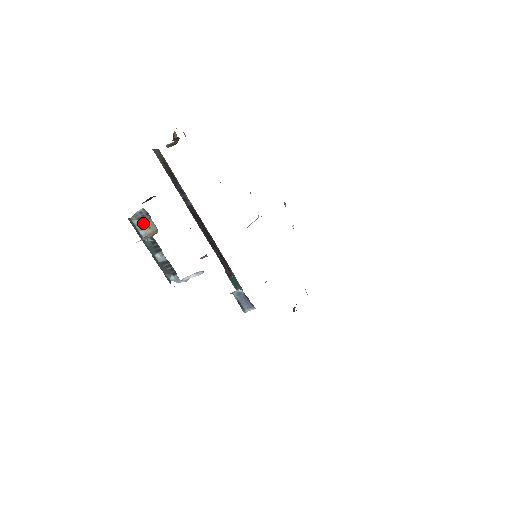
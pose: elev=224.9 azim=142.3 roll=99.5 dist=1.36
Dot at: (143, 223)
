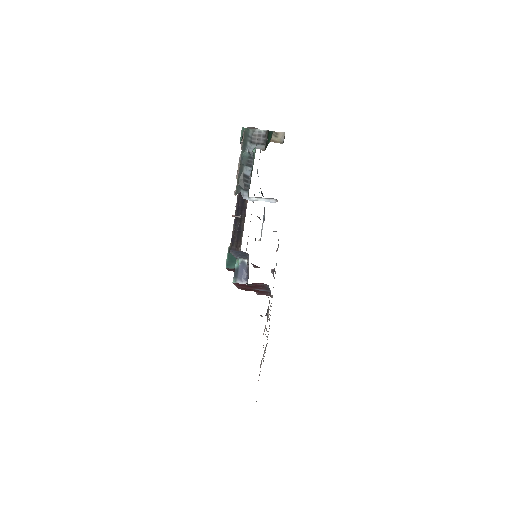
Dot at: (254, 140)
